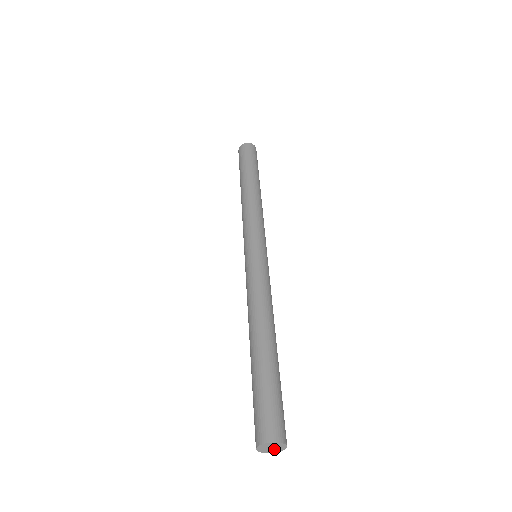
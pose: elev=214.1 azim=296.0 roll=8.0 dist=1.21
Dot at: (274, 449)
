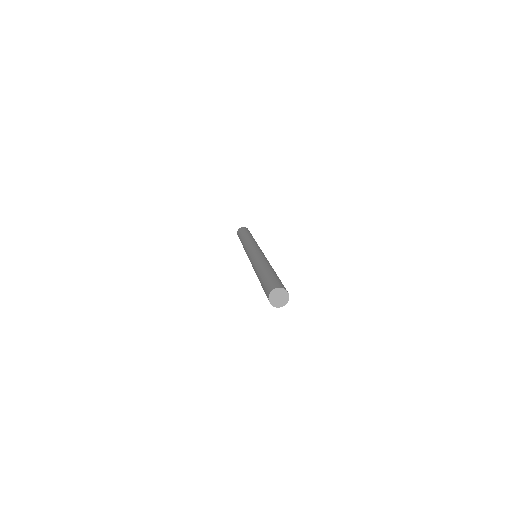
Dot at: (282, 298)
